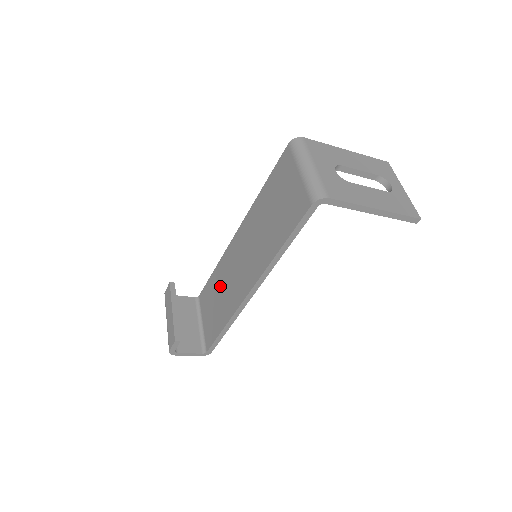
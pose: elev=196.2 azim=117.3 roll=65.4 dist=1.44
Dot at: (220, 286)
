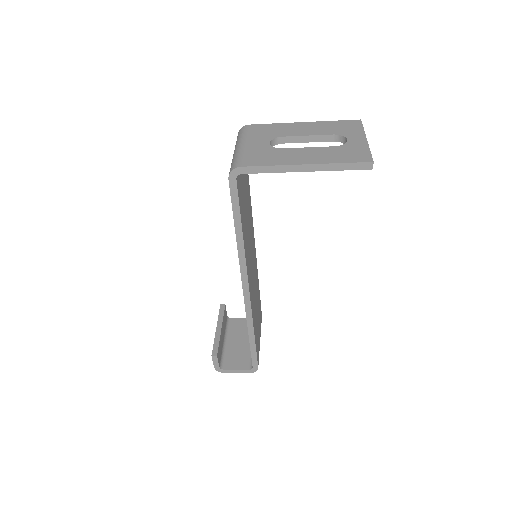
Dot at: occluded
